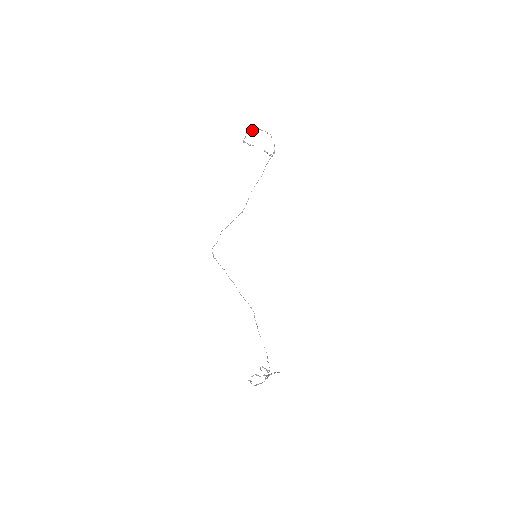
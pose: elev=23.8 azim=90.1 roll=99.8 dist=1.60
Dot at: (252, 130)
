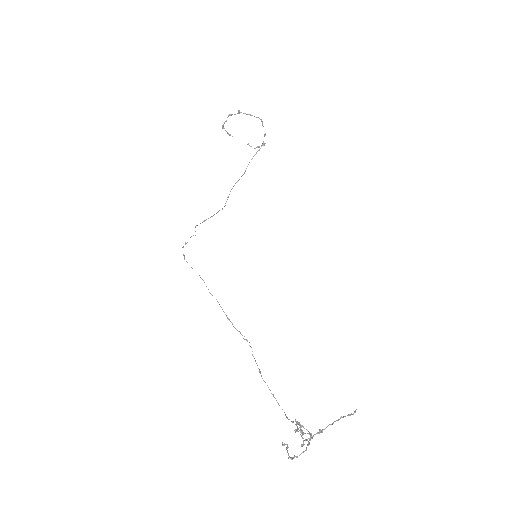
Dot at: (238, 110)
